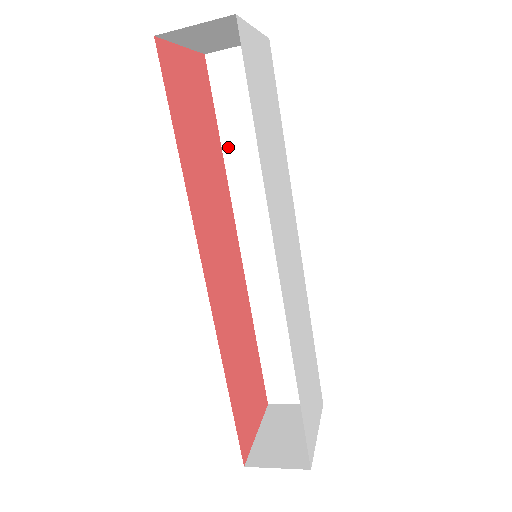
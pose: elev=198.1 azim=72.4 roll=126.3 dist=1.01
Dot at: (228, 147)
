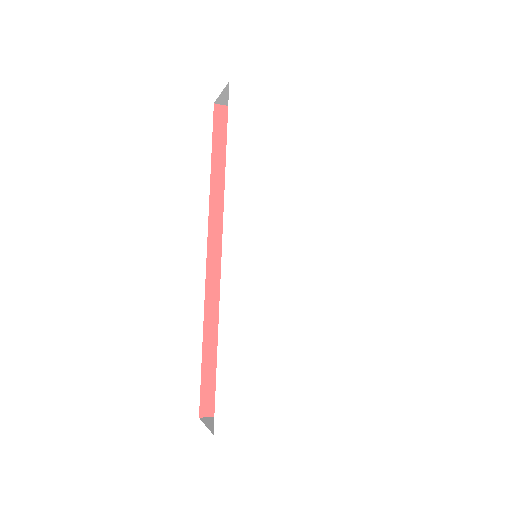
Dot at: occluded
